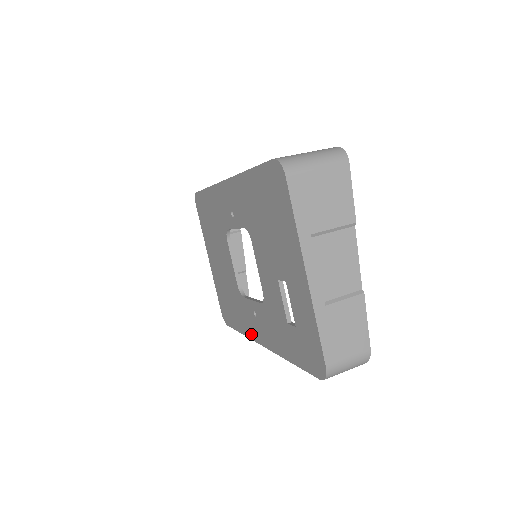
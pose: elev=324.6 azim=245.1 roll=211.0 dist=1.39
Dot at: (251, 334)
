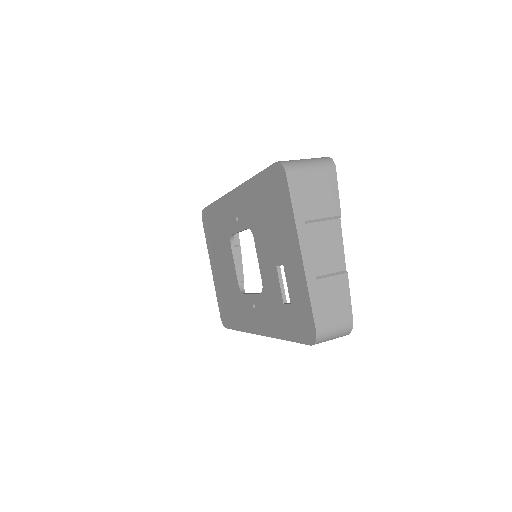
Dot at: (249, 327)
